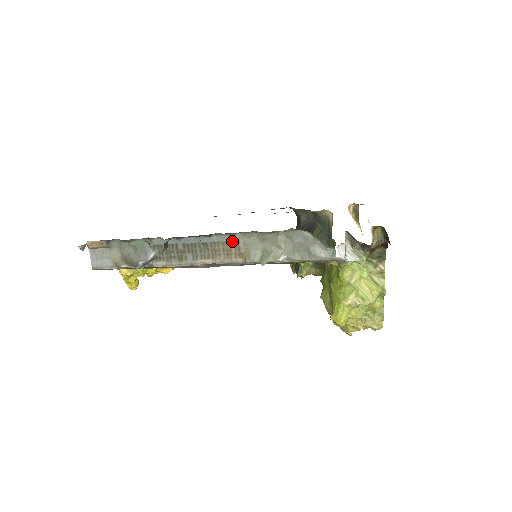
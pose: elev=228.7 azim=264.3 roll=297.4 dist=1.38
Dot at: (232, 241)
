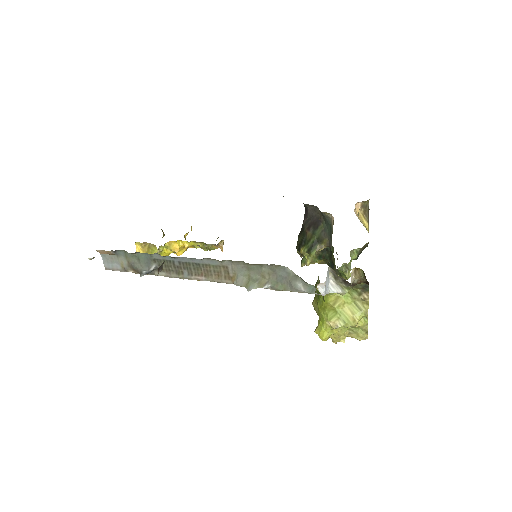
Dot at: (221, 265)
